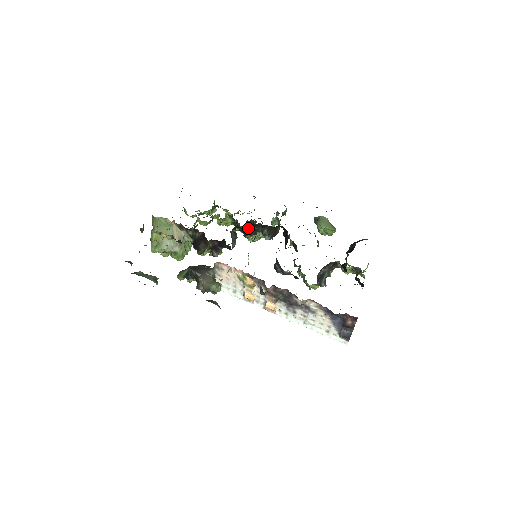
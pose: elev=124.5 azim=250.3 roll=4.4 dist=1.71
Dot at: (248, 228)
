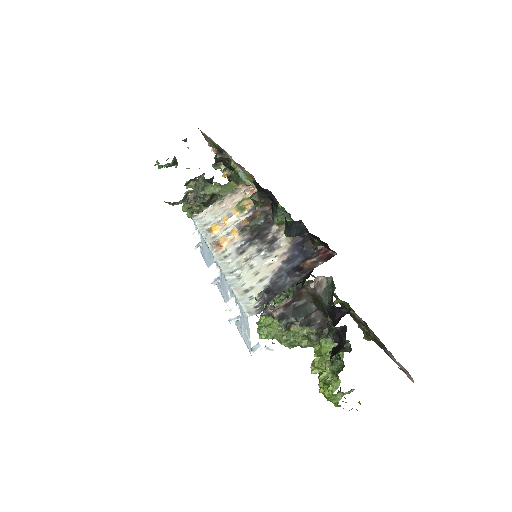
Dot at: occluded
